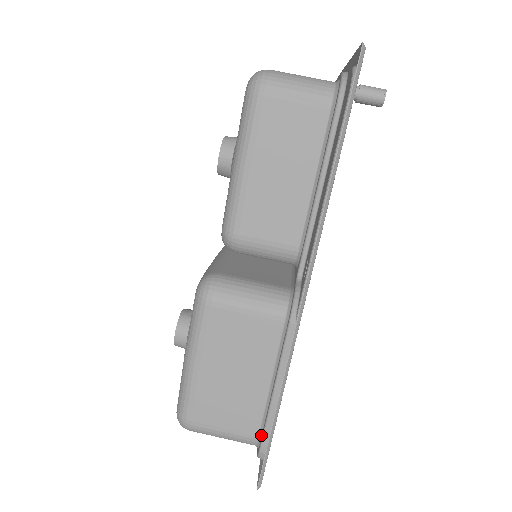
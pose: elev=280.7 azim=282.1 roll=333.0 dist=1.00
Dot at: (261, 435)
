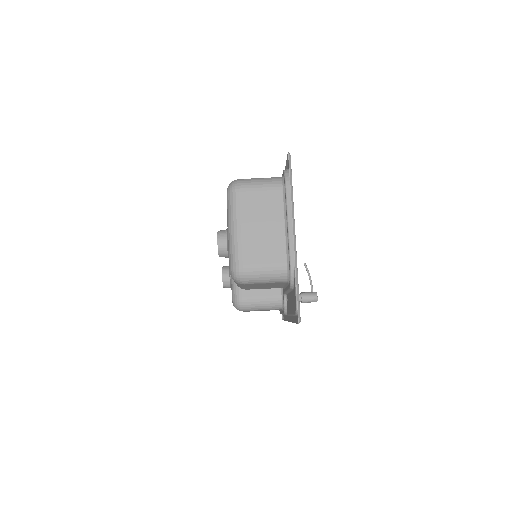
Dot at: occluded
